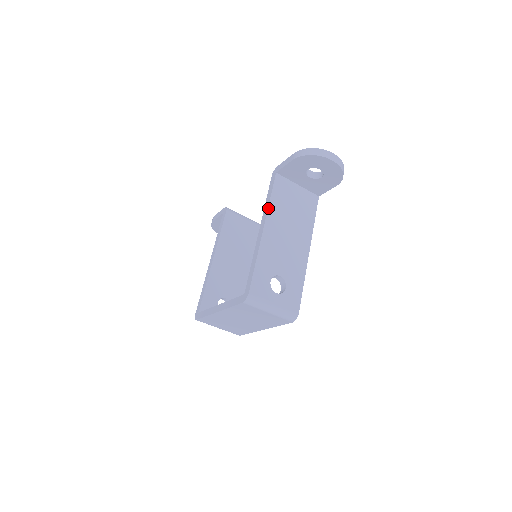
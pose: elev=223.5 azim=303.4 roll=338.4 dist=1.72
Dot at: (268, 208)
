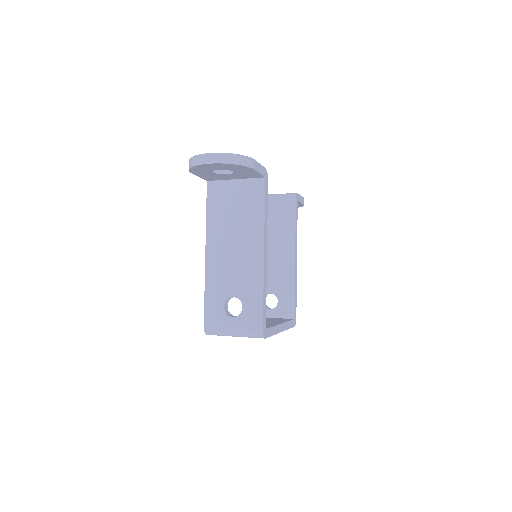
Dot at: (206, 228)
